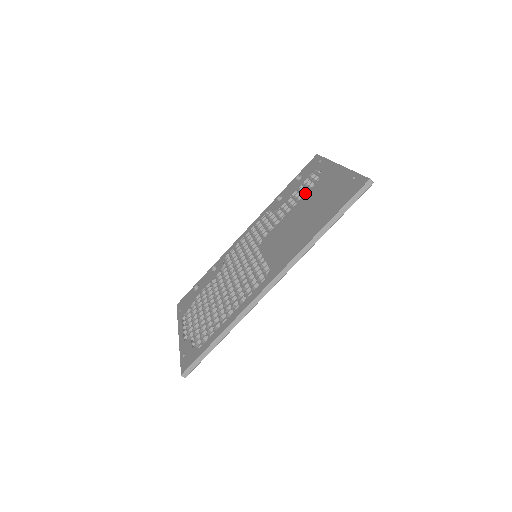
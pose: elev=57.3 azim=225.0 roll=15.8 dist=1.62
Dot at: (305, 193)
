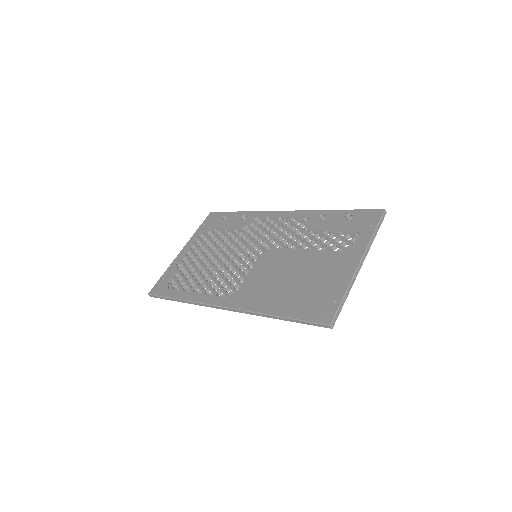
Dot at: (326, 248)
